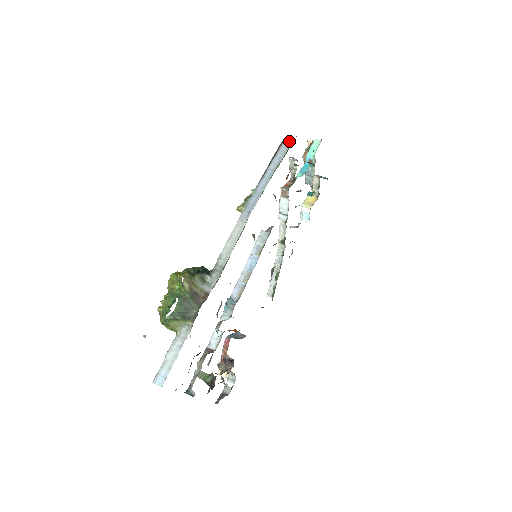
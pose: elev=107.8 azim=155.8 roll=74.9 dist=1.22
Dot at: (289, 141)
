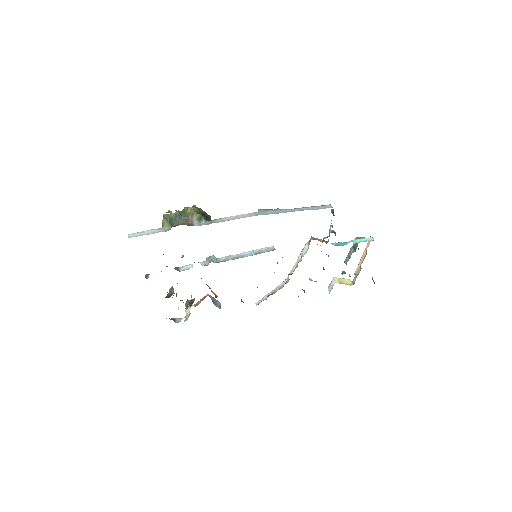
Dot at: (331, 206)
